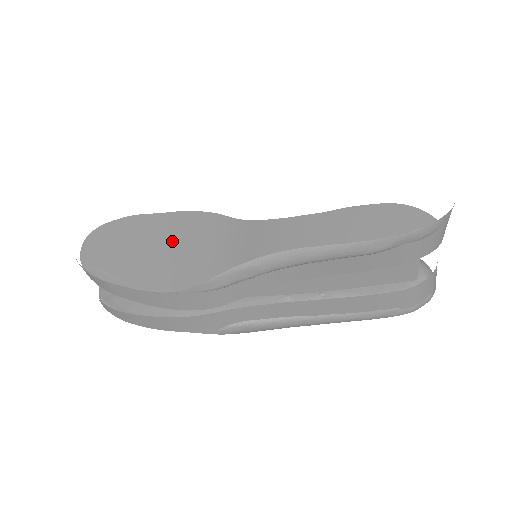
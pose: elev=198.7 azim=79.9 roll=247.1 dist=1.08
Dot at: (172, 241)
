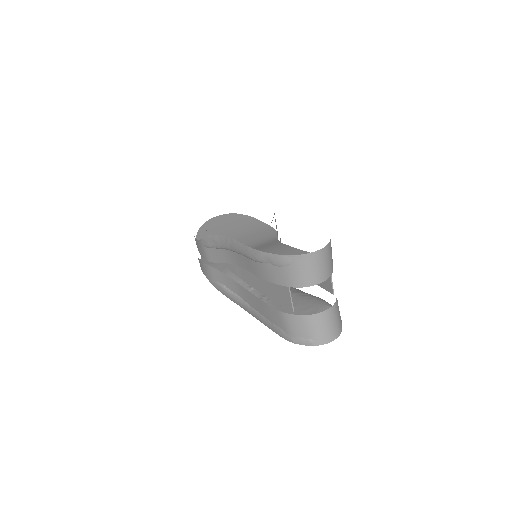
Dot at: (244, 233)
